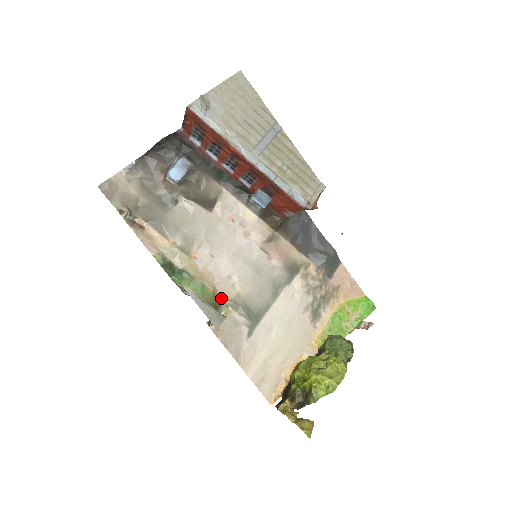
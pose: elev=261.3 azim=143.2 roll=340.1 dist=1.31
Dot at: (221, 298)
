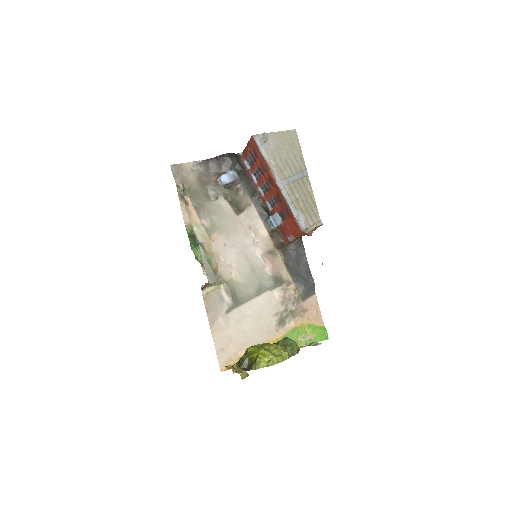
Dot at: (219, 276)
